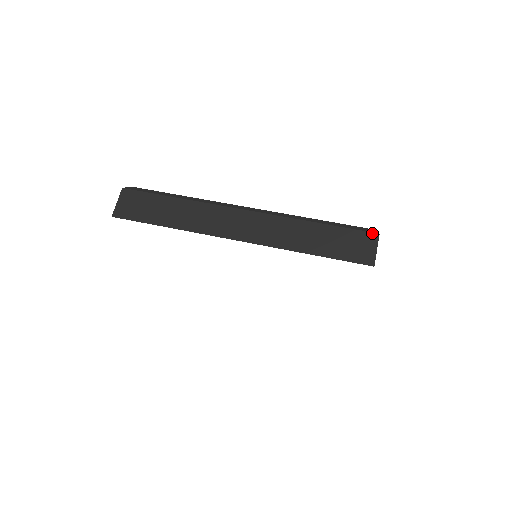
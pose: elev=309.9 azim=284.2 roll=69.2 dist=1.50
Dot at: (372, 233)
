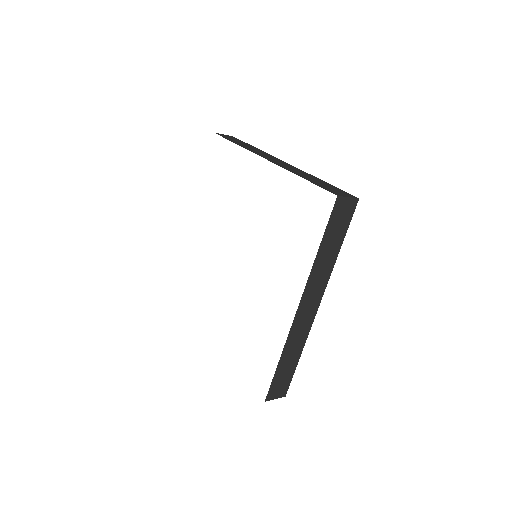
Dot at: (354, 196)
